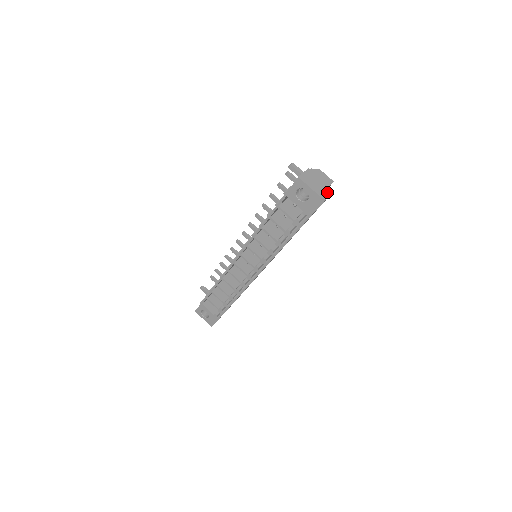
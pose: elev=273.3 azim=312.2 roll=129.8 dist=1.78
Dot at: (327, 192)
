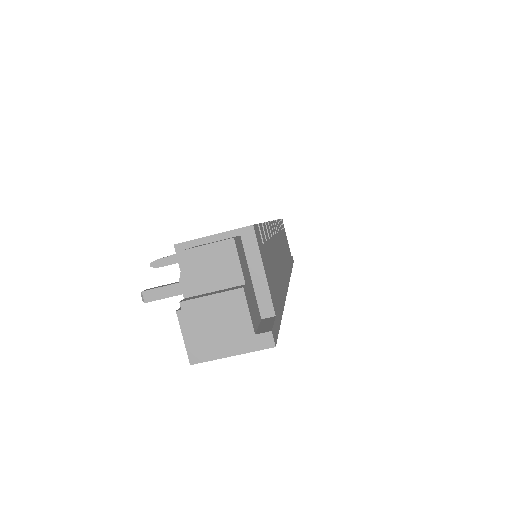
Dot at: (242, 228)
